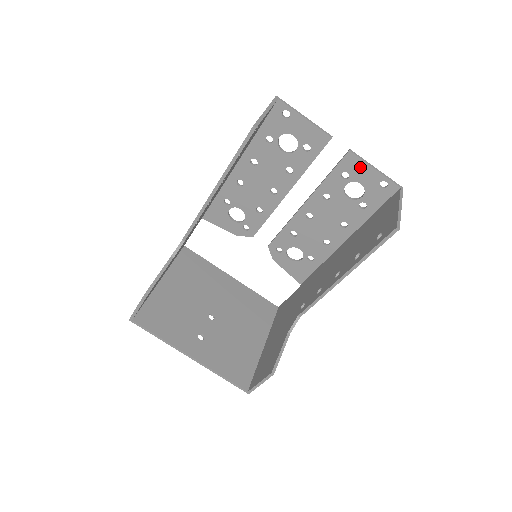
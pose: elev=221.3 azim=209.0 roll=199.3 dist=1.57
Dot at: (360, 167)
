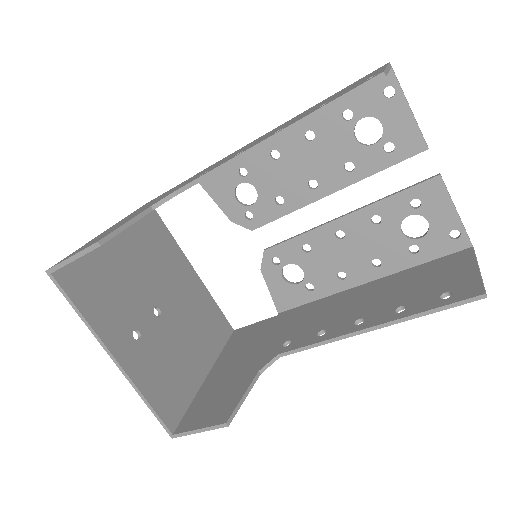
Dot at: (440, 201)
